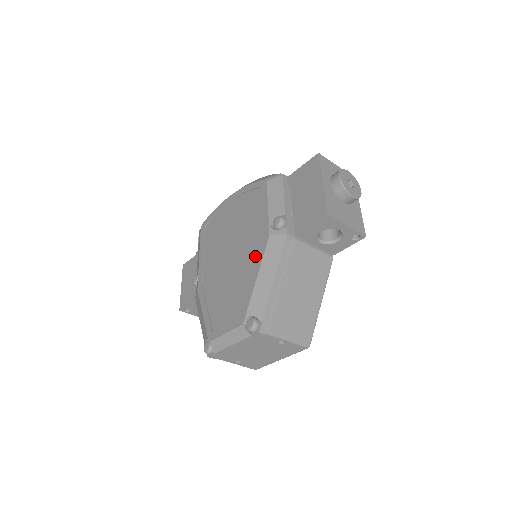
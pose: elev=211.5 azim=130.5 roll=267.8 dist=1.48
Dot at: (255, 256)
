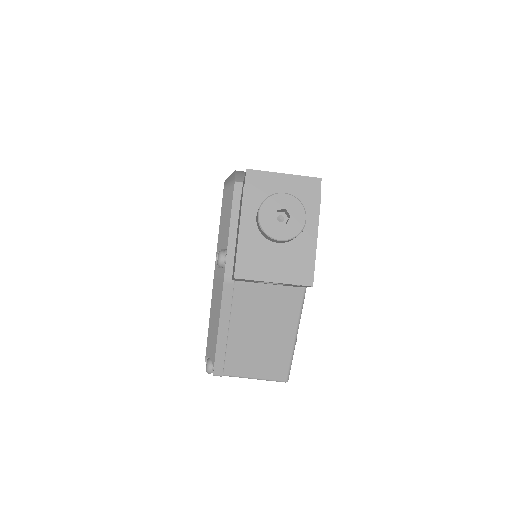
Dot at: occluded
